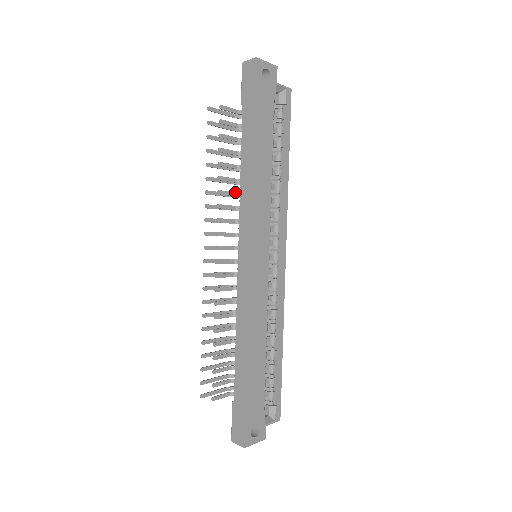
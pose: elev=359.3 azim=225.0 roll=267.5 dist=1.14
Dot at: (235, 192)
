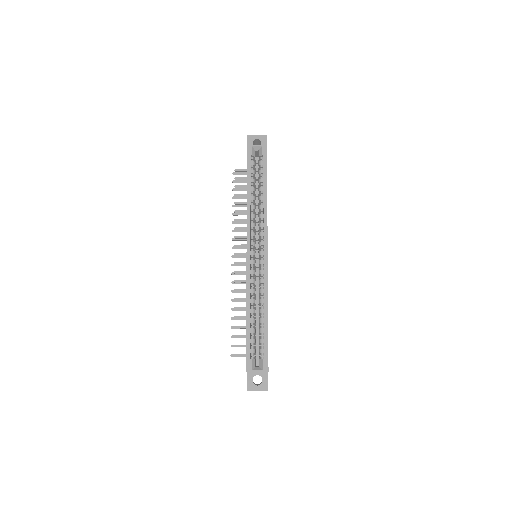
Dot at: occluded
